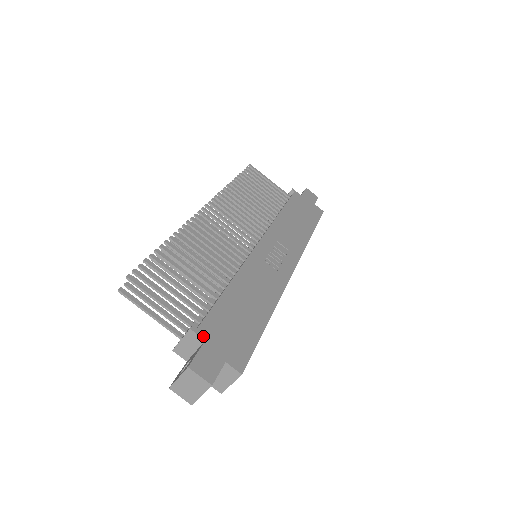
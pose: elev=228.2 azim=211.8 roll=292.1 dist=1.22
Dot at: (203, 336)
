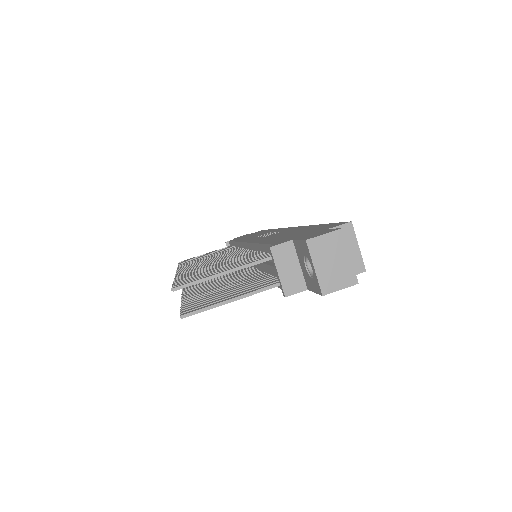
Dot at: (287, 241)
